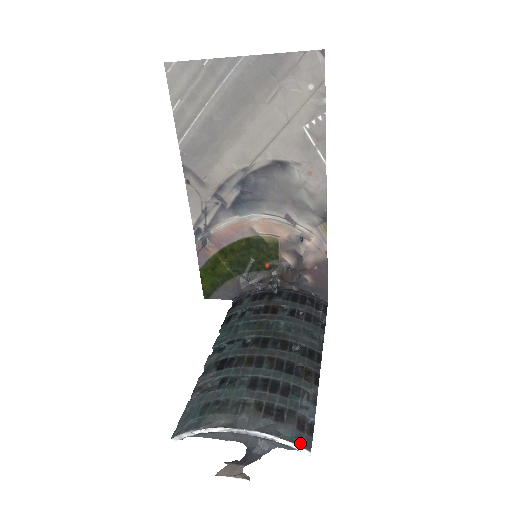
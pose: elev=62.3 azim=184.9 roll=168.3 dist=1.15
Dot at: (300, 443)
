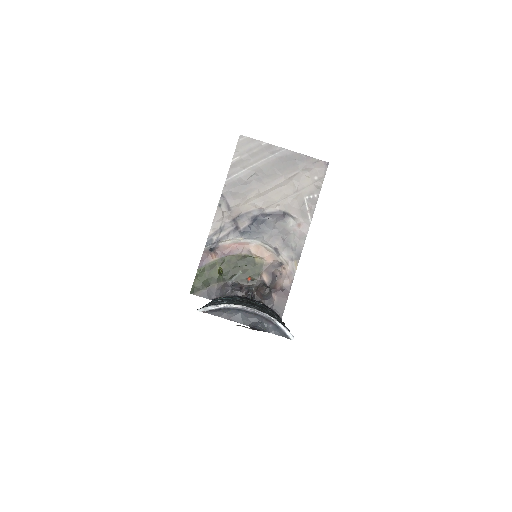
Dot at: (288, 329)
